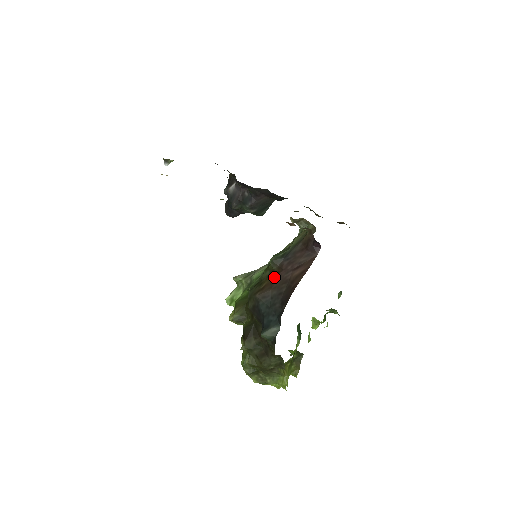
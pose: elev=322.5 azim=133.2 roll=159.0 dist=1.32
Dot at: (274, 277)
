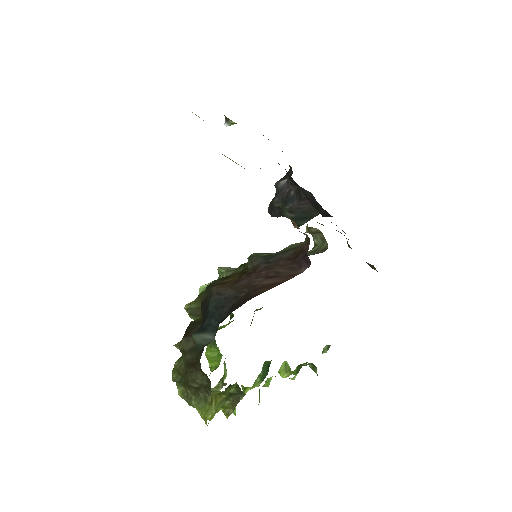
Dot at: (243, 276)
